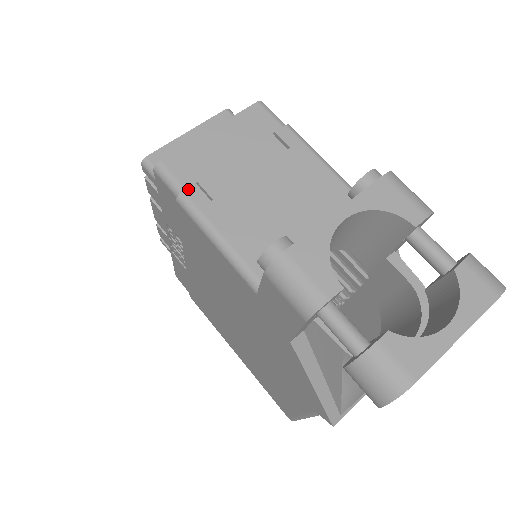
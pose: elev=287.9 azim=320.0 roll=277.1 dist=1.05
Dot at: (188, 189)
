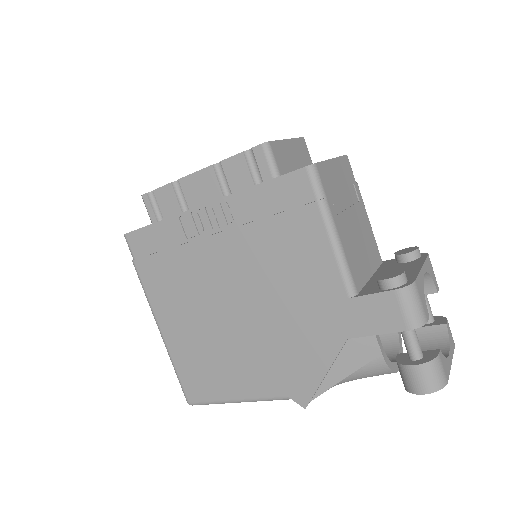
Dot at: (328, 198)
